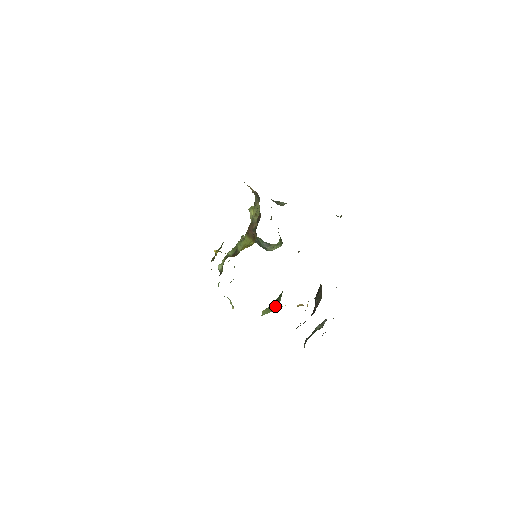
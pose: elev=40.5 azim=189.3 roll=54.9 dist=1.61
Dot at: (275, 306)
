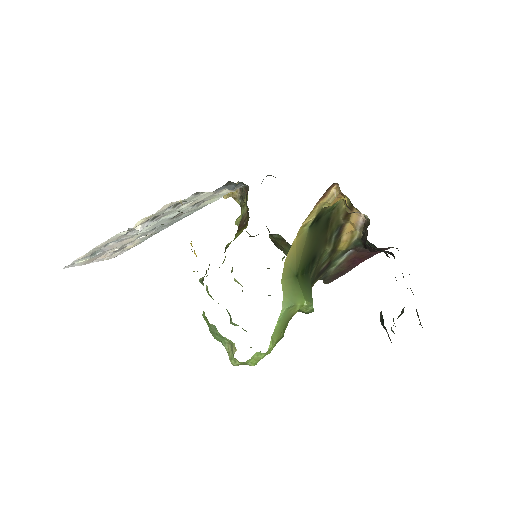
Dot at: (304, 293)
